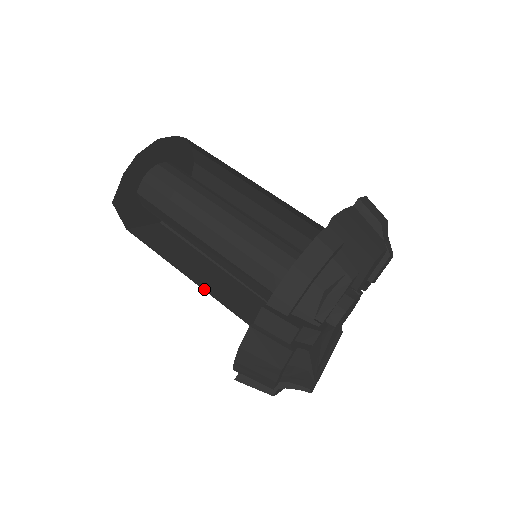
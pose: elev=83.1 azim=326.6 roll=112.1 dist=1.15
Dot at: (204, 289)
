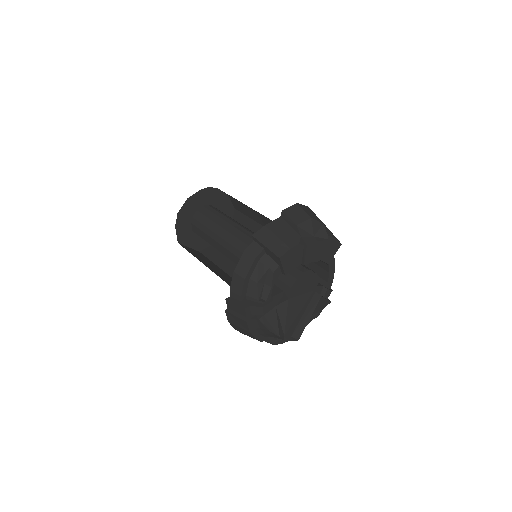
Dot at: occluded
